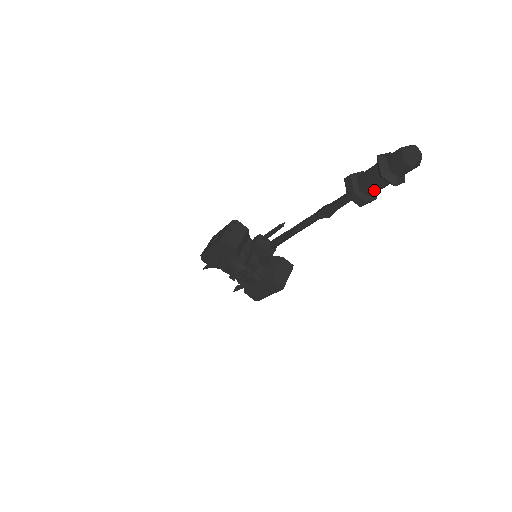
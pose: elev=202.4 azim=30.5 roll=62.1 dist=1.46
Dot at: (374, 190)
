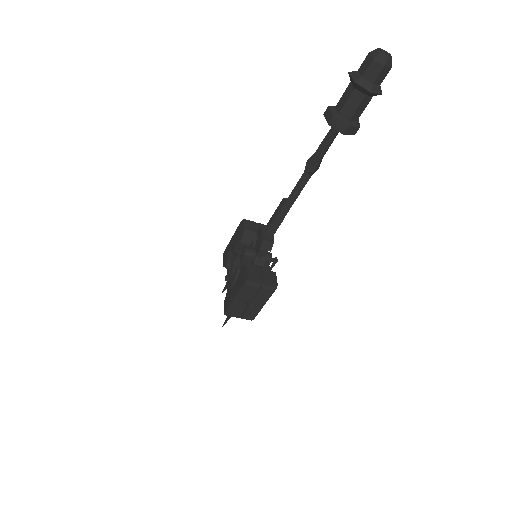
Dot at: (344, 103)
